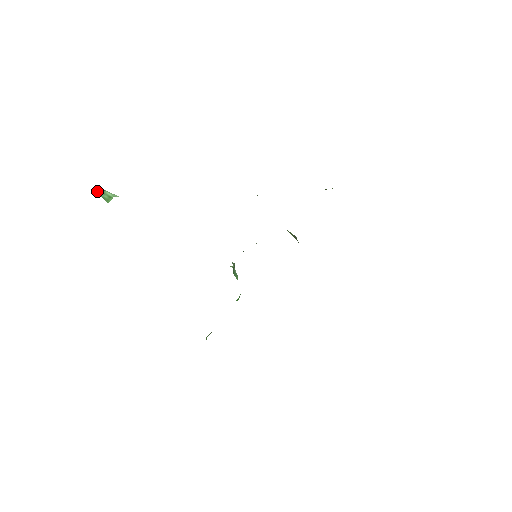
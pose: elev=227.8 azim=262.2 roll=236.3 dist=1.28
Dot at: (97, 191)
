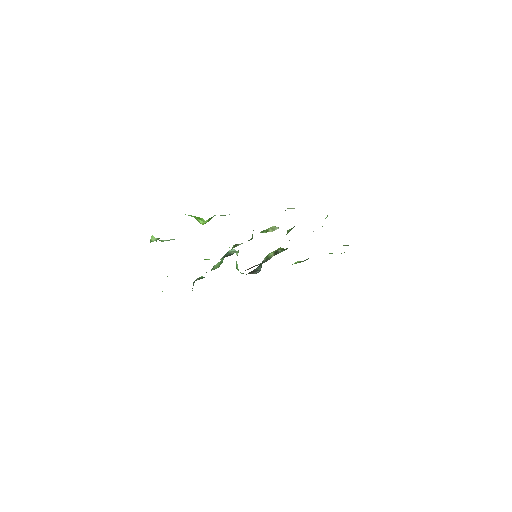
Dot at: occluded
